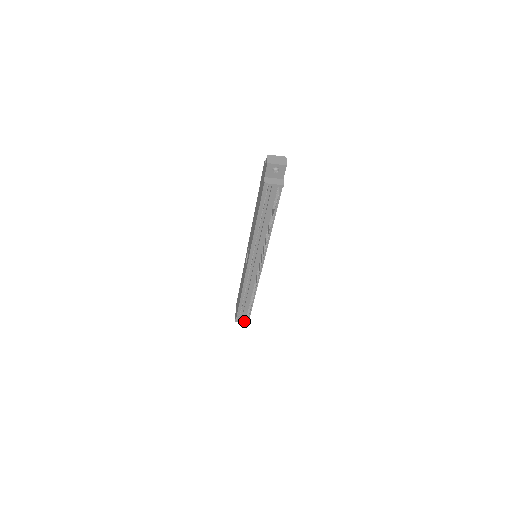
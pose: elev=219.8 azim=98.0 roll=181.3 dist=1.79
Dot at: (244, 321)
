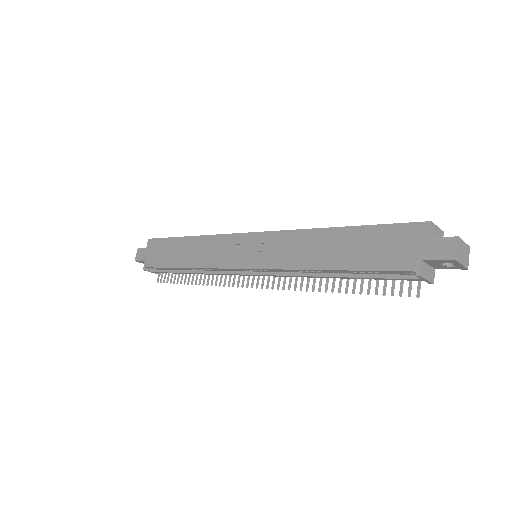
Dot at: occluded
